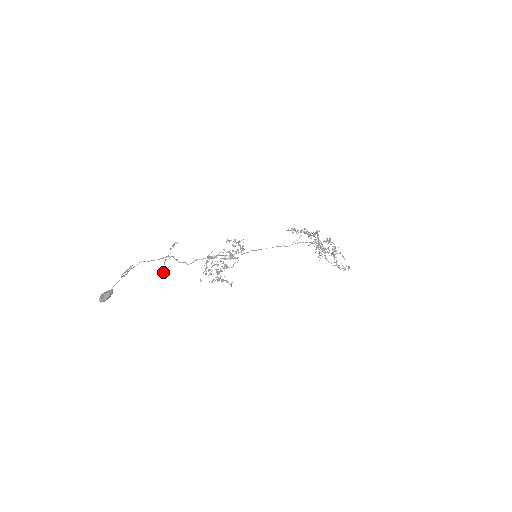
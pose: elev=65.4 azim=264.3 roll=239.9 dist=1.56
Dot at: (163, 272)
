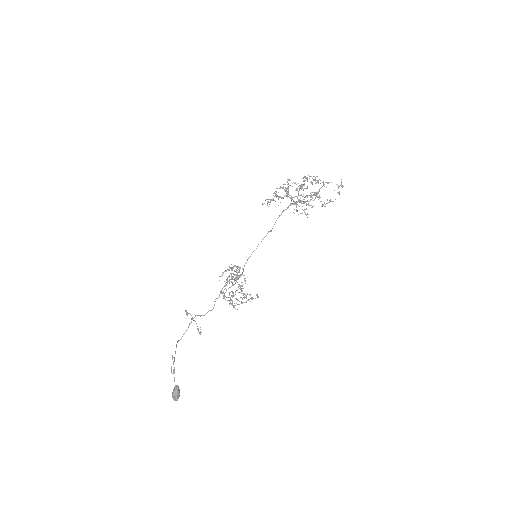
Dot at: (200, 334)
